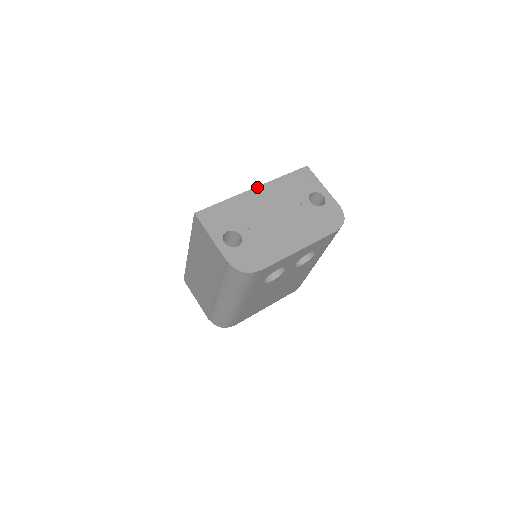
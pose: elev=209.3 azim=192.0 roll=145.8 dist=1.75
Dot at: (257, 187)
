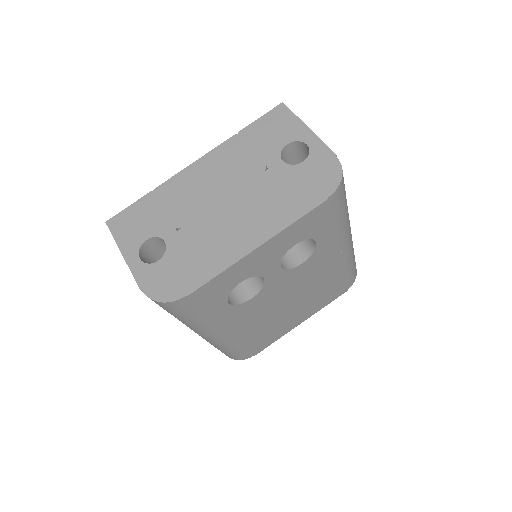
Dot at: (199, 159)
